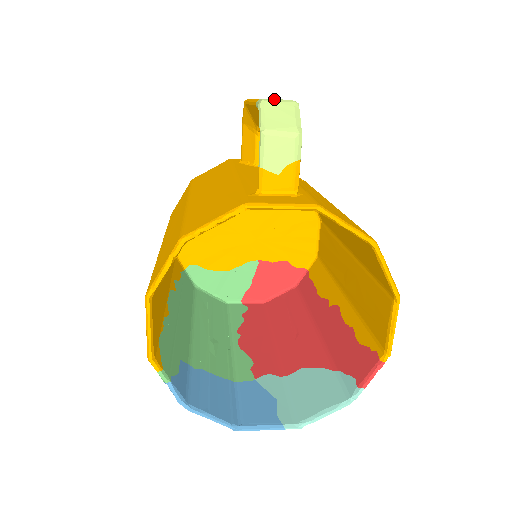
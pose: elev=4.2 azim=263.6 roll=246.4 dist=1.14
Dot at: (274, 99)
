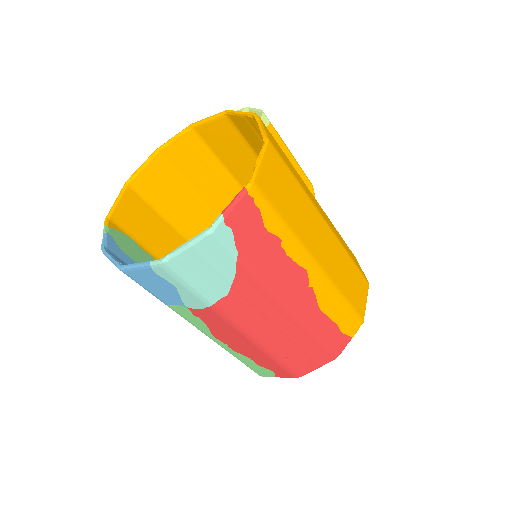
Dot at: occluded
